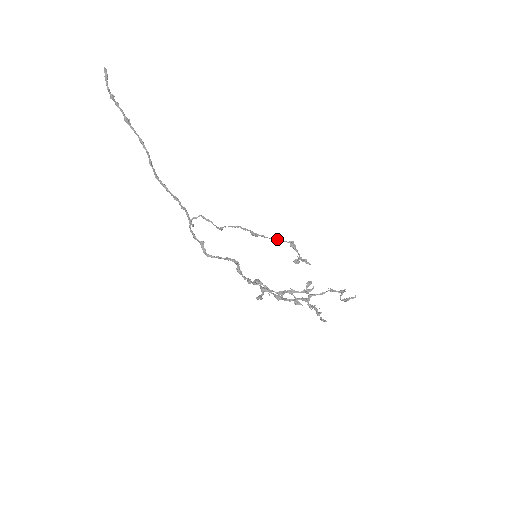
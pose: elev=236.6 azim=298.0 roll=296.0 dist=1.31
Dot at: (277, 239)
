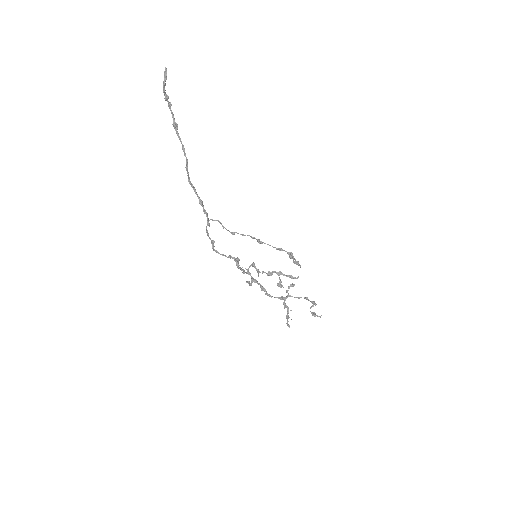
Dot at: (278, 249)
